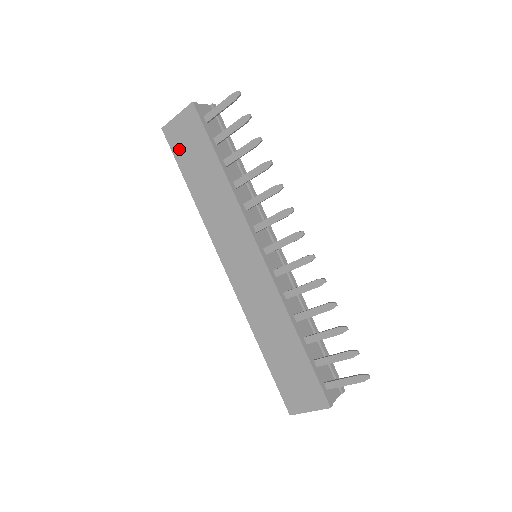
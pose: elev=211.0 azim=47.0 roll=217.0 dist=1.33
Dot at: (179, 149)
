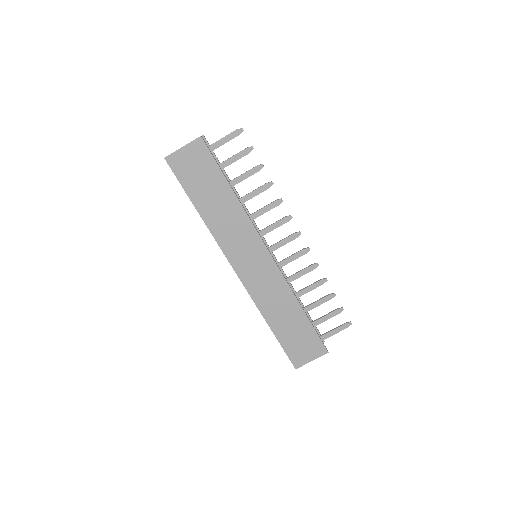
Dot at: (185, 176)
